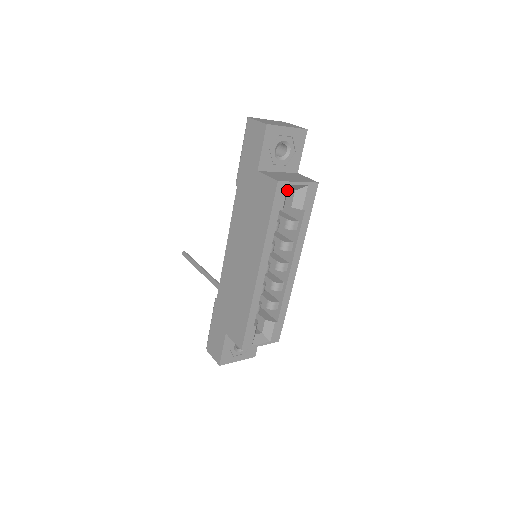
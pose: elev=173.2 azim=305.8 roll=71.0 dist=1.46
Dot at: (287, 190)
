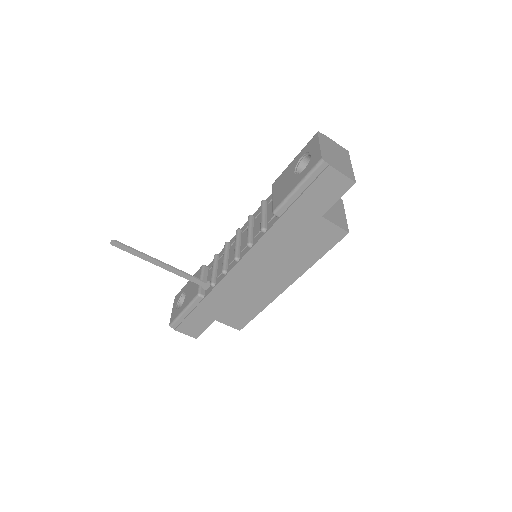
Dot at: occluded
